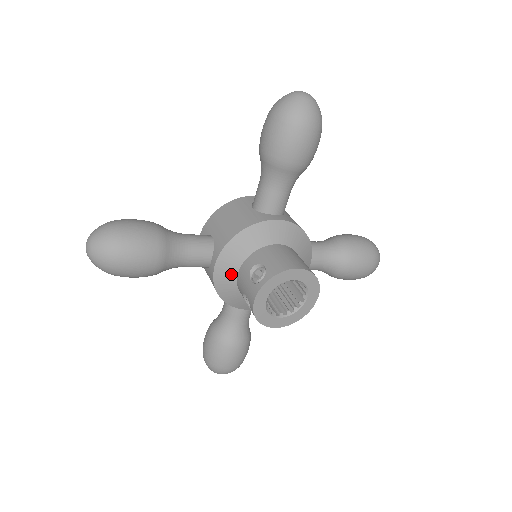
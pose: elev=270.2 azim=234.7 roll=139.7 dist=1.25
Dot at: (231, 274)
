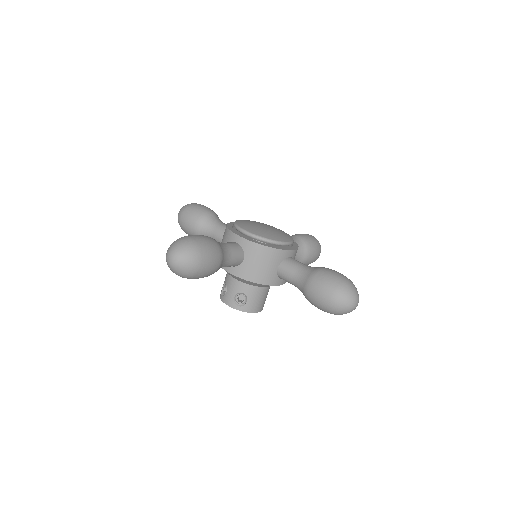
Dot at: (232, 276)
